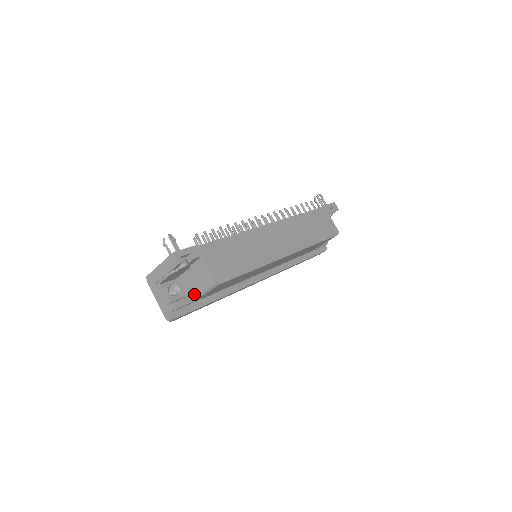
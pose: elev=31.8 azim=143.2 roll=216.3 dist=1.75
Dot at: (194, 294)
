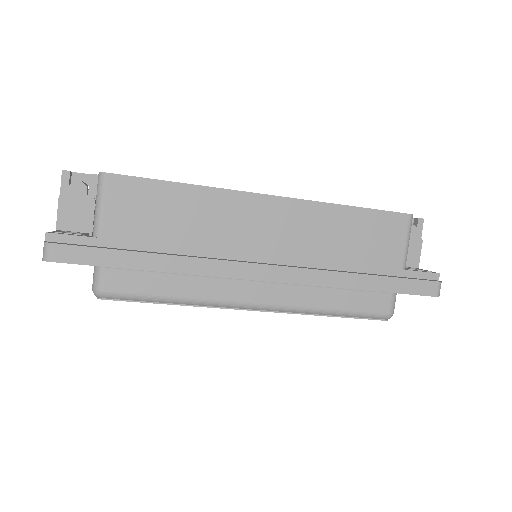
Dot at: (93, 228)
